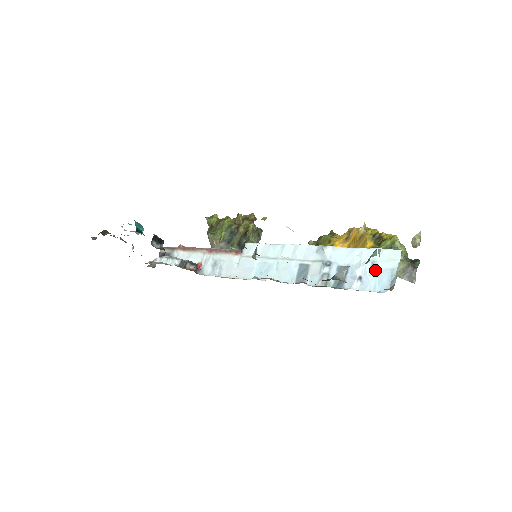
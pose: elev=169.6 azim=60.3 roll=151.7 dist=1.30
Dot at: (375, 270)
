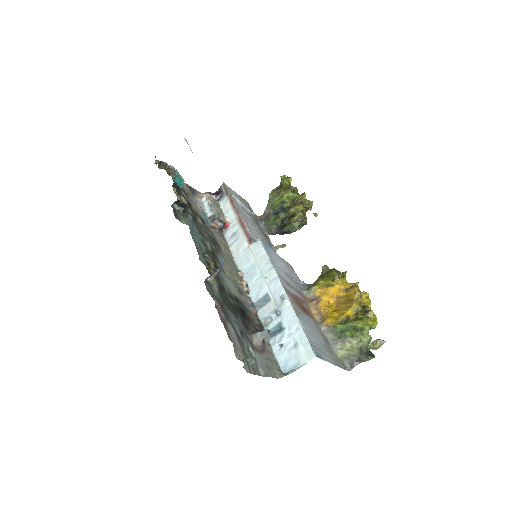
Dot at: (293, 351)
